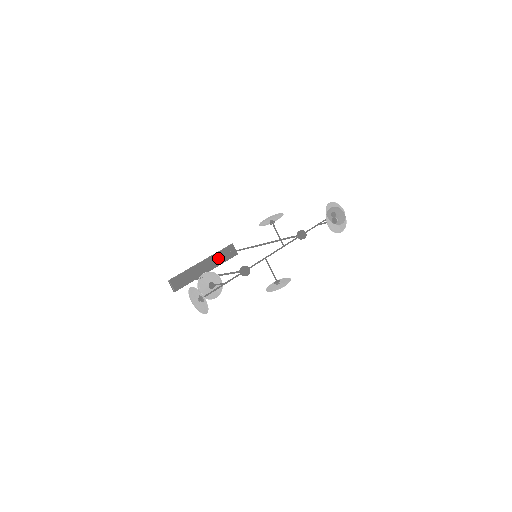
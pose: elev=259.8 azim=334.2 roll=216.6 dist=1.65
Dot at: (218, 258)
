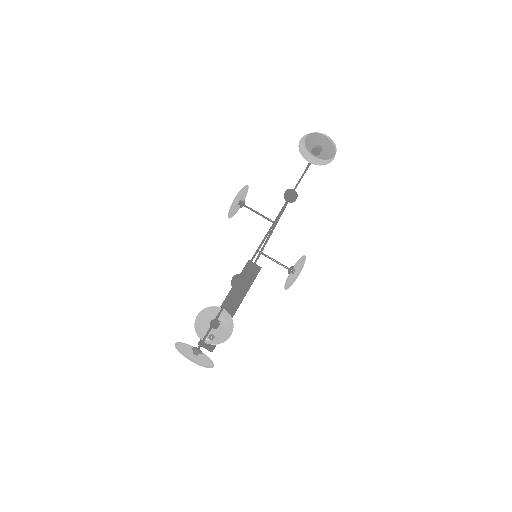
Dot at: occluded
